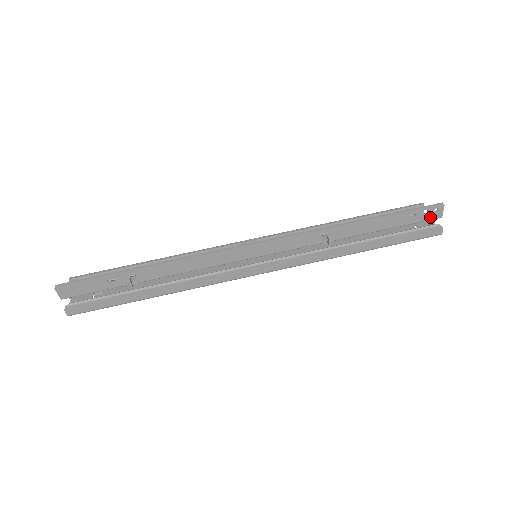
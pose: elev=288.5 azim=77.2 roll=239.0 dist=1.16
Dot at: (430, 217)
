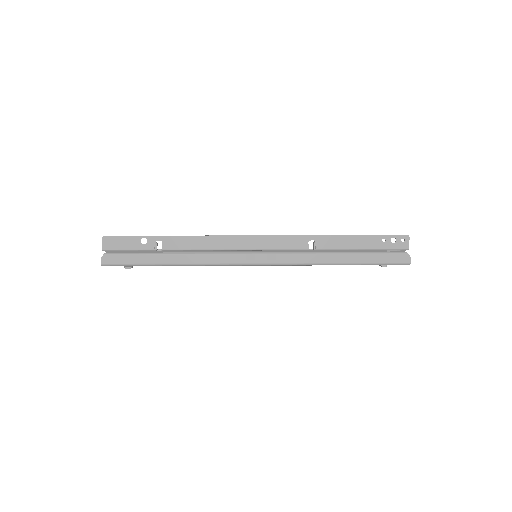
Dot at: (399, 246)
